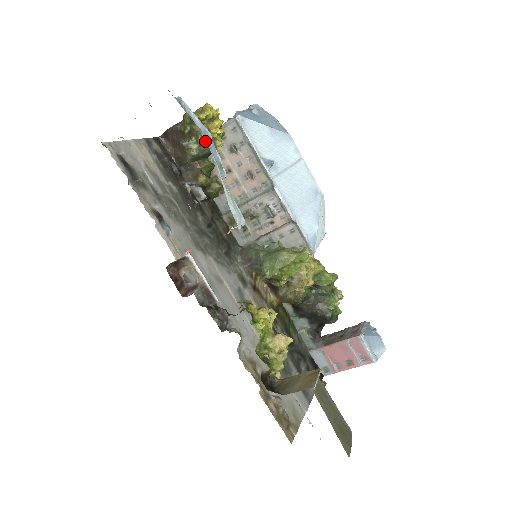
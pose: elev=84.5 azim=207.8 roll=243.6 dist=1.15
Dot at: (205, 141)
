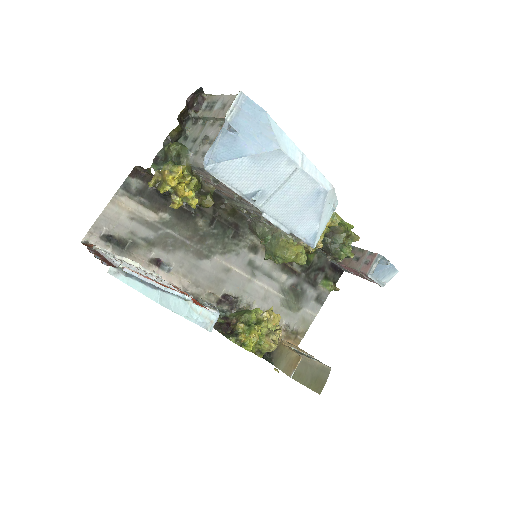
Dot at: occluded
